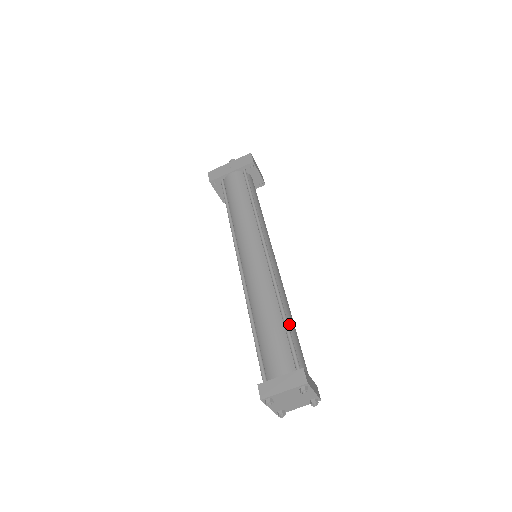
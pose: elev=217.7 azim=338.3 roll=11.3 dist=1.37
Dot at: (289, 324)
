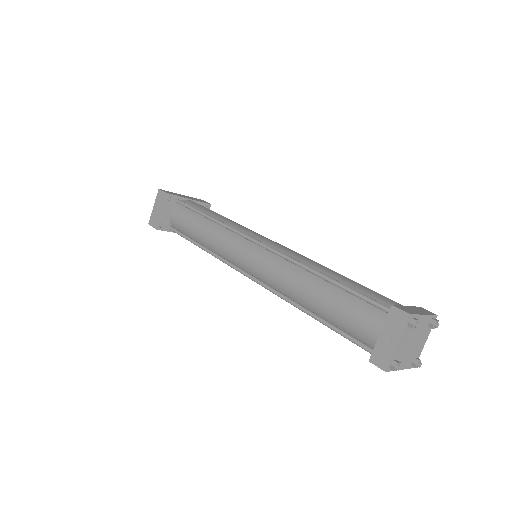
Dot at: occluded
